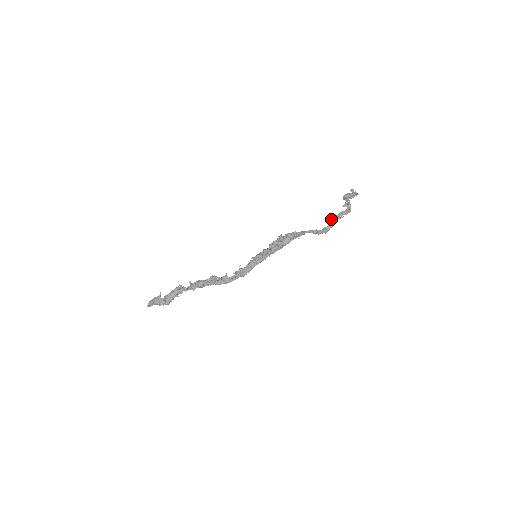
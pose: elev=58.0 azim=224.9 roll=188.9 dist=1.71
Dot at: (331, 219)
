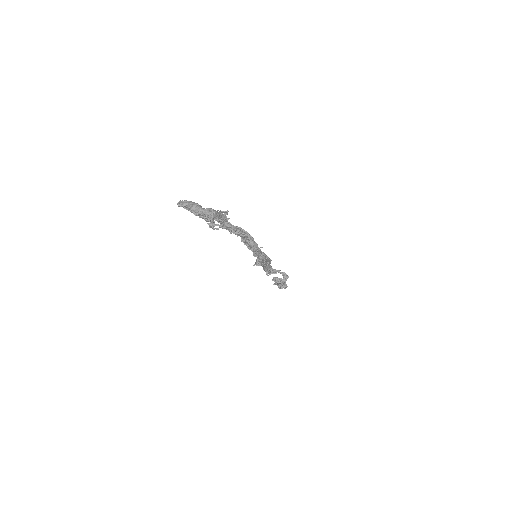
Dot at: (278, 282)
